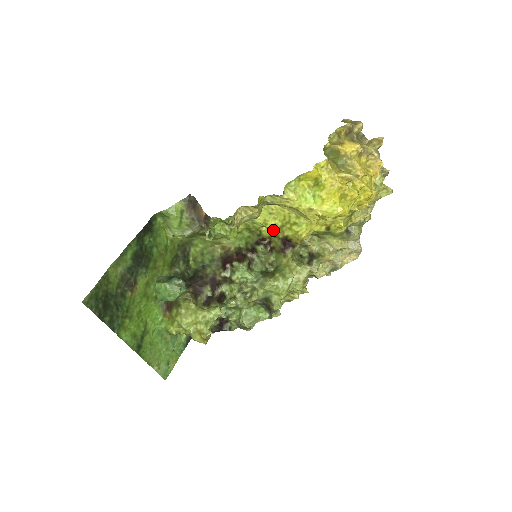
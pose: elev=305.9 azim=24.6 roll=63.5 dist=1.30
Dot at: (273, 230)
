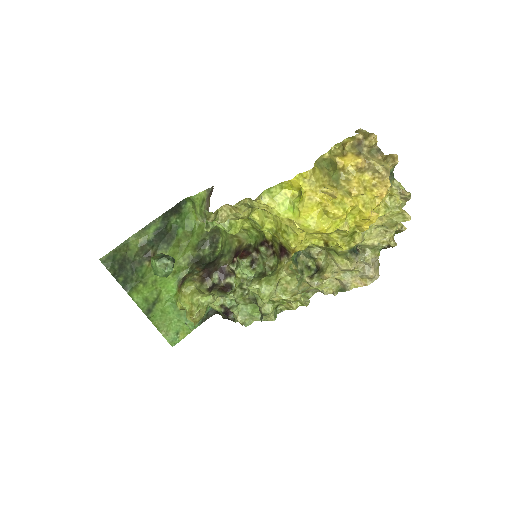
Dot at: (271, 234)
